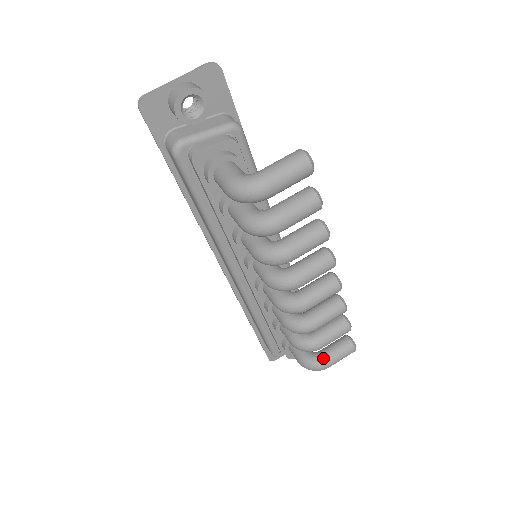
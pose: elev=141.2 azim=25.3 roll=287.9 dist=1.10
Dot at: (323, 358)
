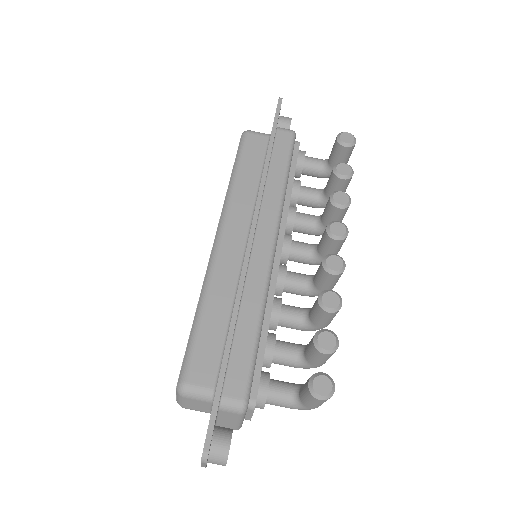
Dot at: occluded
